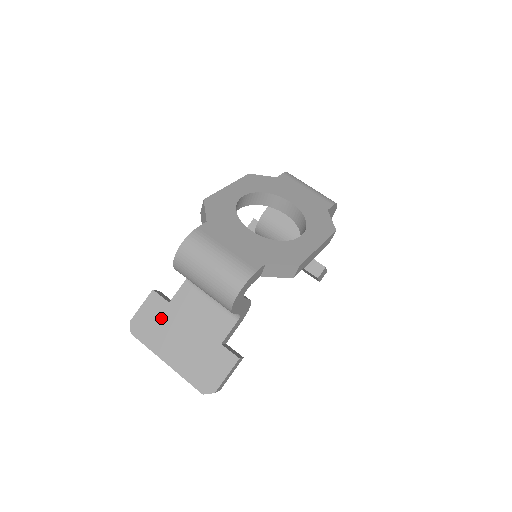
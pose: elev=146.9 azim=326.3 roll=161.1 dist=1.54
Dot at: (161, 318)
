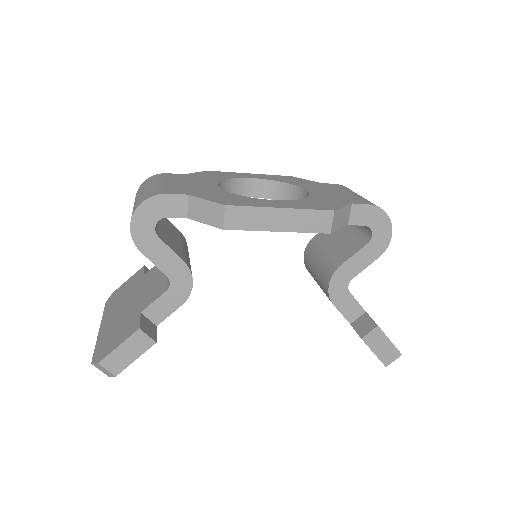
Dot at: (129, 288)
